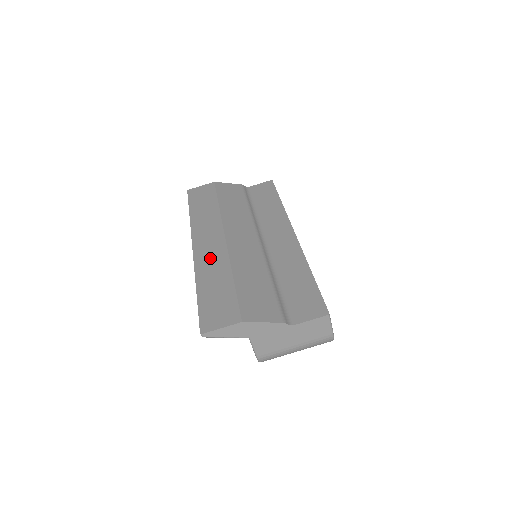
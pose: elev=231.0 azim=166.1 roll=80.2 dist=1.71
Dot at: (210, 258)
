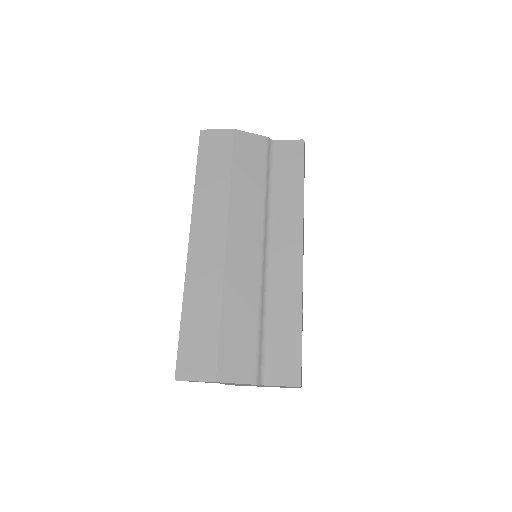
Dot at: (203, 272)
